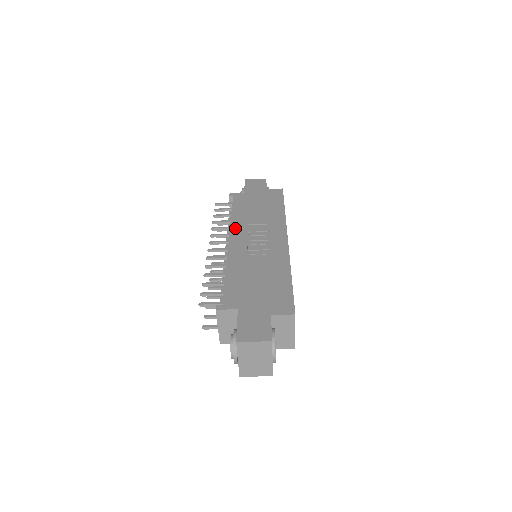
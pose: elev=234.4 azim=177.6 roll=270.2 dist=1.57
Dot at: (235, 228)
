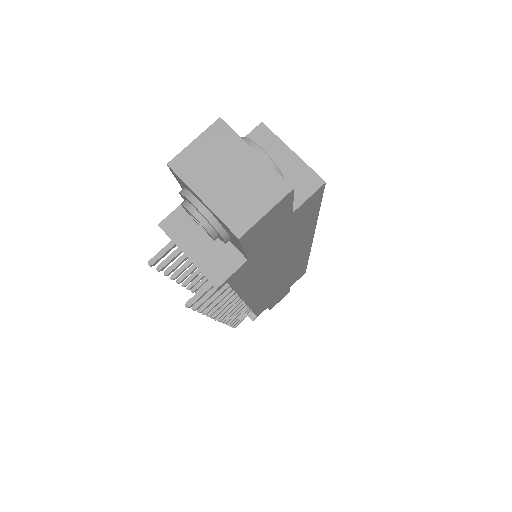
Dot at: occluded
